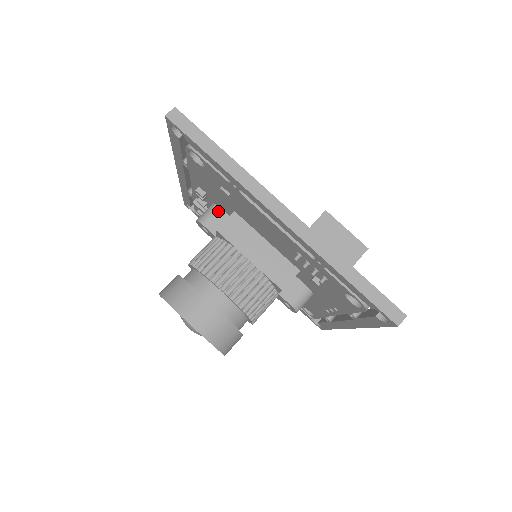
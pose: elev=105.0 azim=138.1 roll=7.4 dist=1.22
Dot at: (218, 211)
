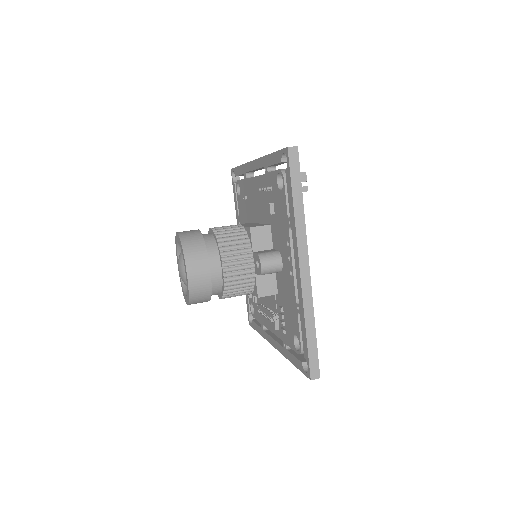
Dot at: occluded
